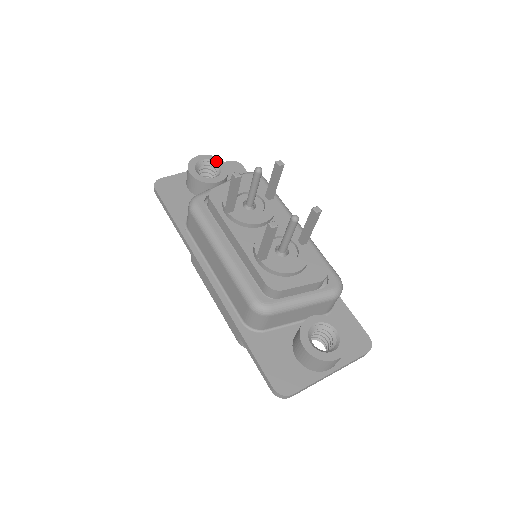
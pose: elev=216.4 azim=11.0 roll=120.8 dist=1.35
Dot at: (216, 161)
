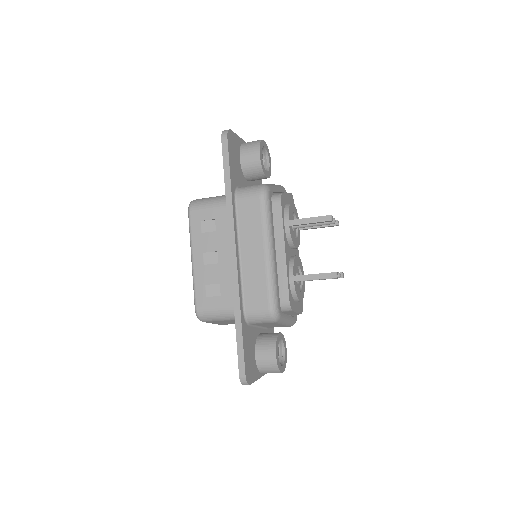
Dot at: (269, 155)
